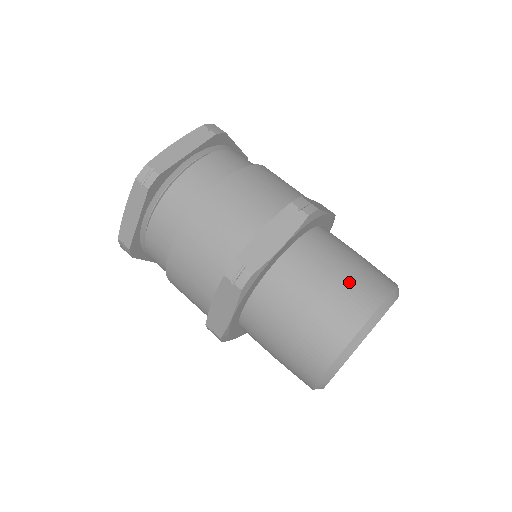
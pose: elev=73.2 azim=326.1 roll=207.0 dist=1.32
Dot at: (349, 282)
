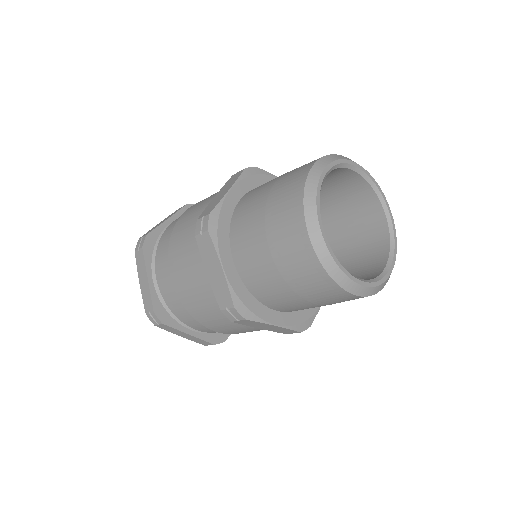
Dot at: (292, 171)
